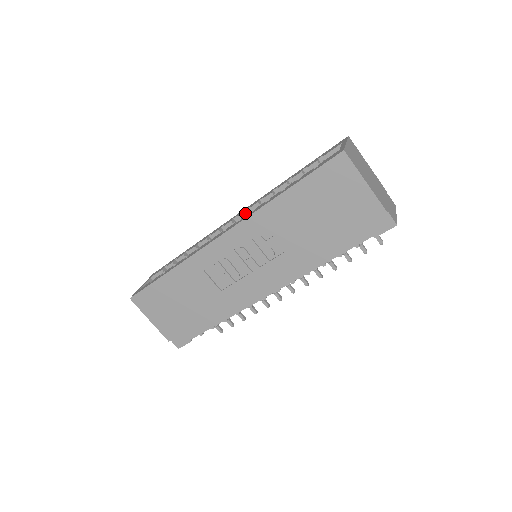
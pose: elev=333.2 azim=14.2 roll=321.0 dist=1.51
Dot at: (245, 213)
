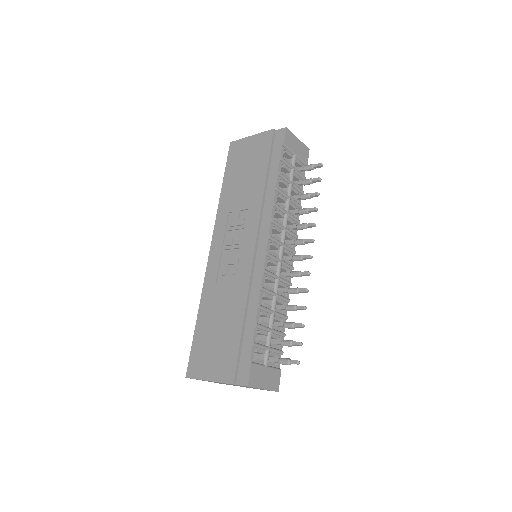
Dot at: occluded
